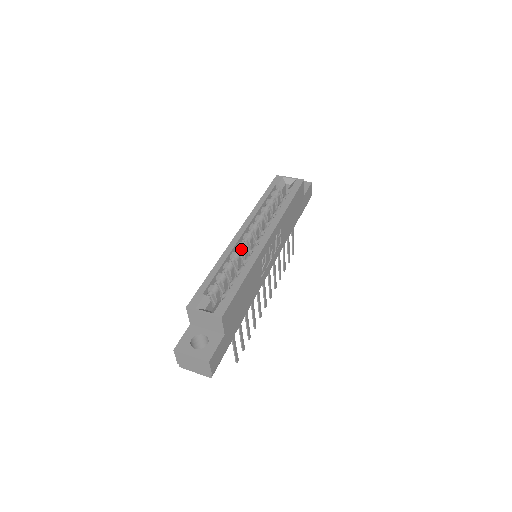
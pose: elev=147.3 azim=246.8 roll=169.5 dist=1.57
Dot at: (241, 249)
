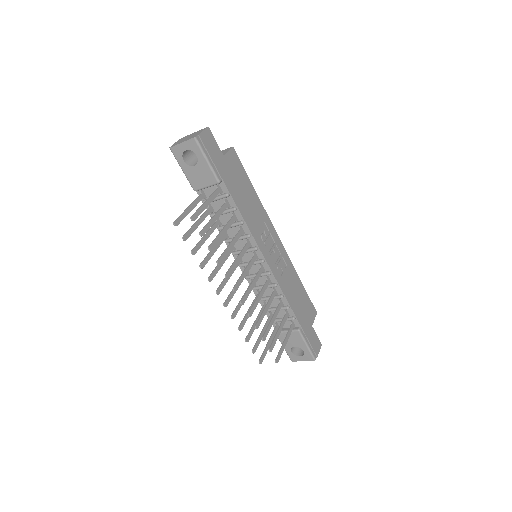
Dot at: occluded
